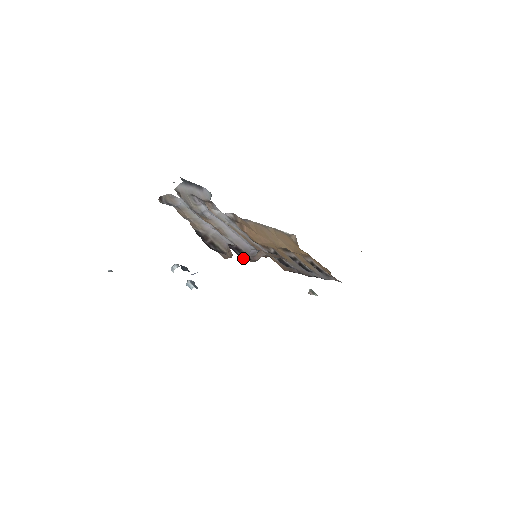
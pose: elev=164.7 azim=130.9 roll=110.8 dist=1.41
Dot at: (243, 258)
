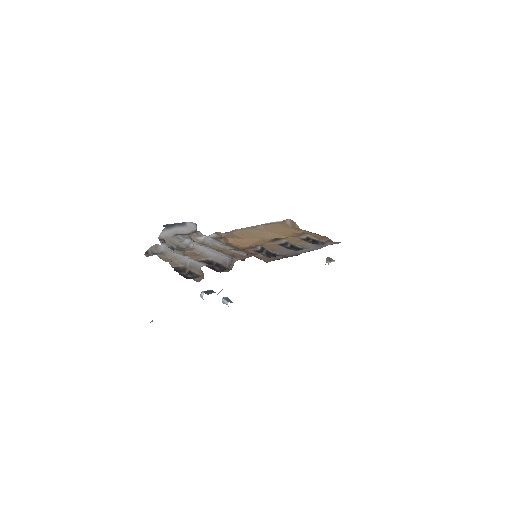
Dot at: occluded
